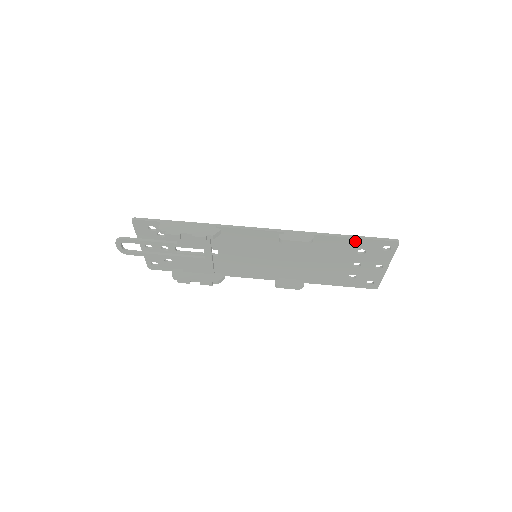
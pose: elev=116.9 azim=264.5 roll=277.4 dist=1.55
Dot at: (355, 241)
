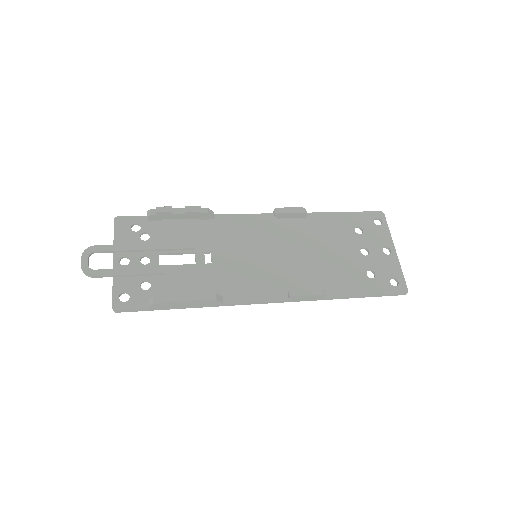
Dot at: (346, 216)
